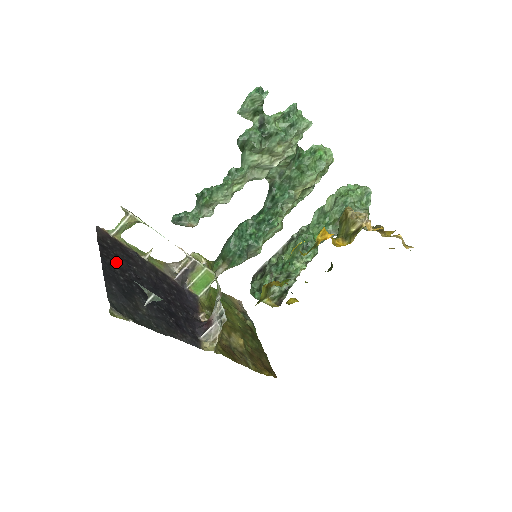
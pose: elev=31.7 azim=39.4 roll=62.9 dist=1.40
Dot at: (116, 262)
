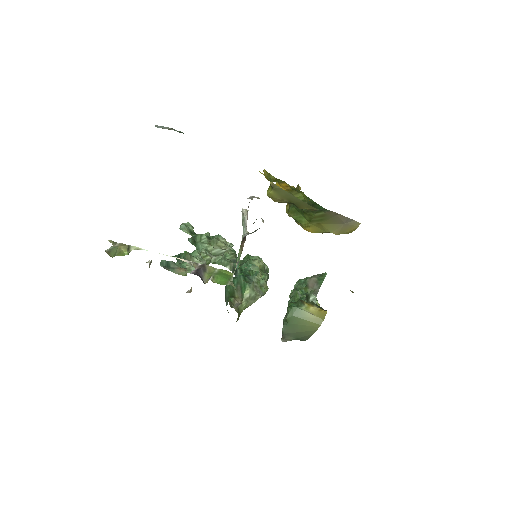
Dot at: occluded
